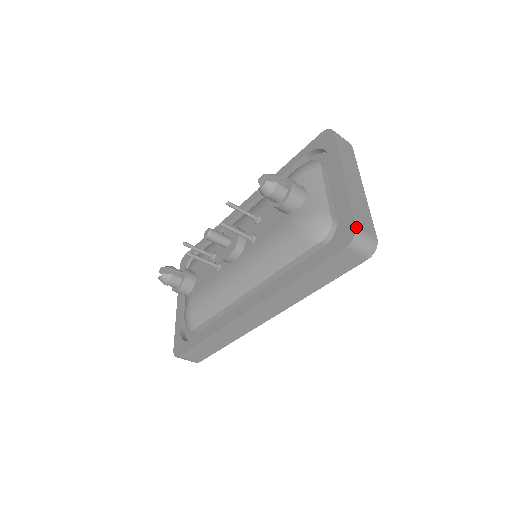
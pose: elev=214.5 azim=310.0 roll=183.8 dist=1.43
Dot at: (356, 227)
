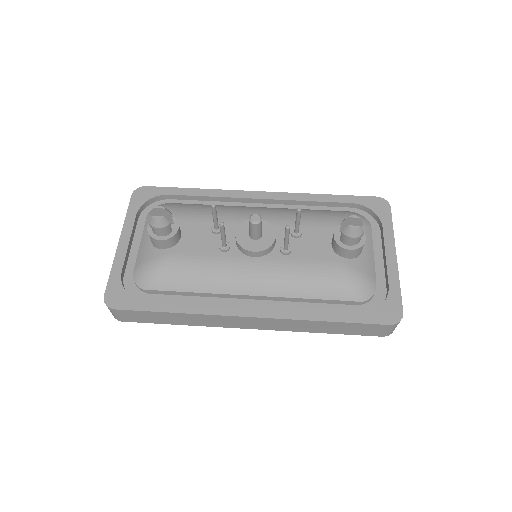
Dot at: occluded
